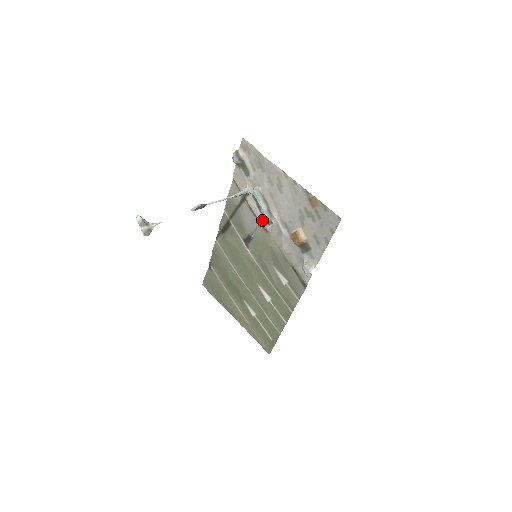
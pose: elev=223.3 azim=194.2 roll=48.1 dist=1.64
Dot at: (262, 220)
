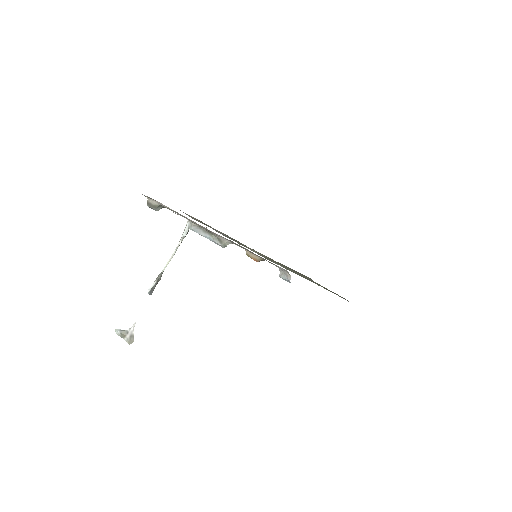
Dot at: occluded
